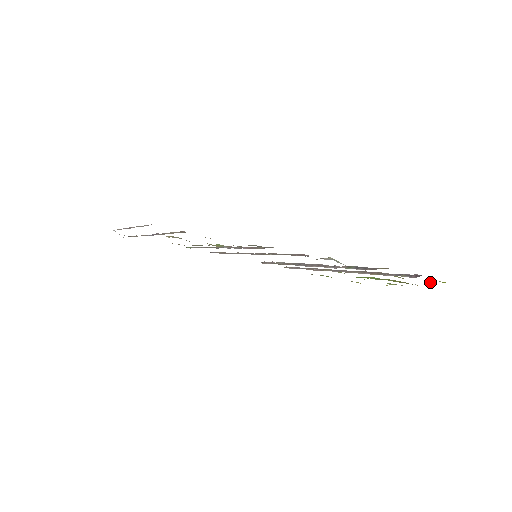
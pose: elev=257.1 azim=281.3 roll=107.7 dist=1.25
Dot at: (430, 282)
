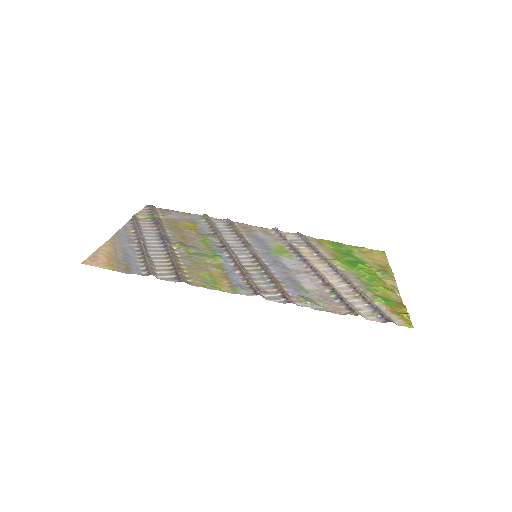
Dot at: (404, 315)
